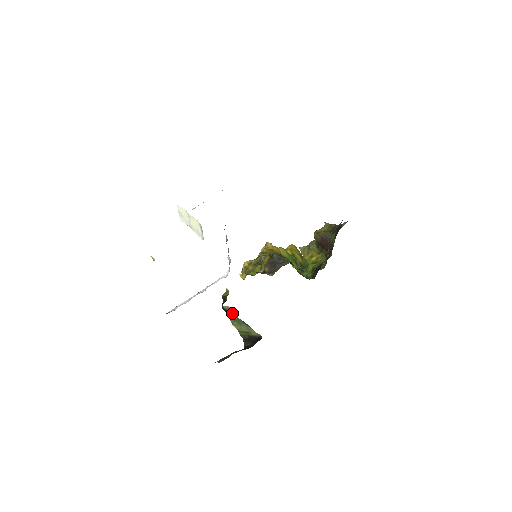
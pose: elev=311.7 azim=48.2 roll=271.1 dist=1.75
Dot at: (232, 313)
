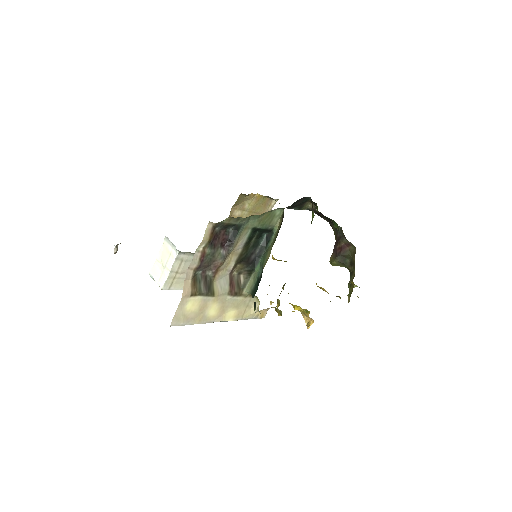
Dot at: (258, 273)
